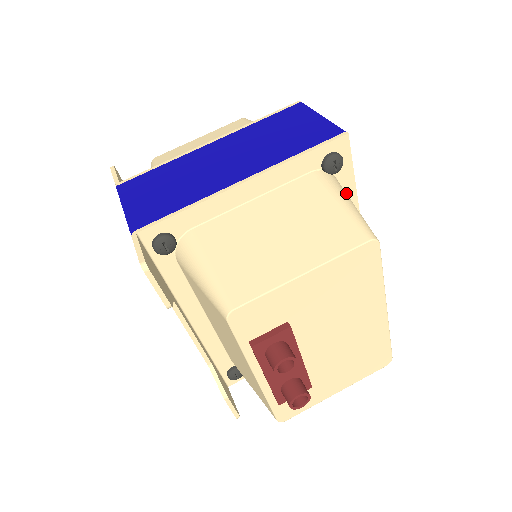
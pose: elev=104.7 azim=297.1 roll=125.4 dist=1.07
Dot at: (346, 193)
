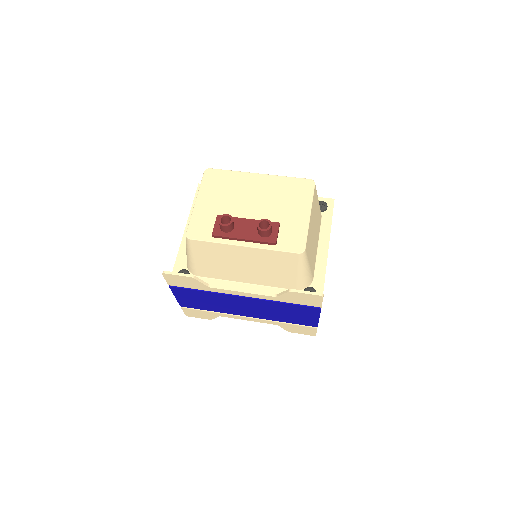
Dot at: occluded
